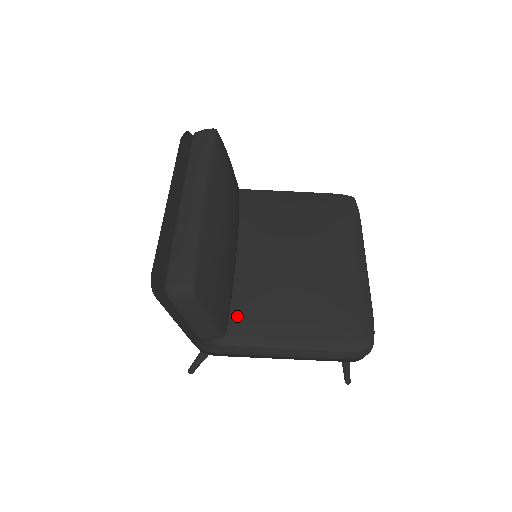
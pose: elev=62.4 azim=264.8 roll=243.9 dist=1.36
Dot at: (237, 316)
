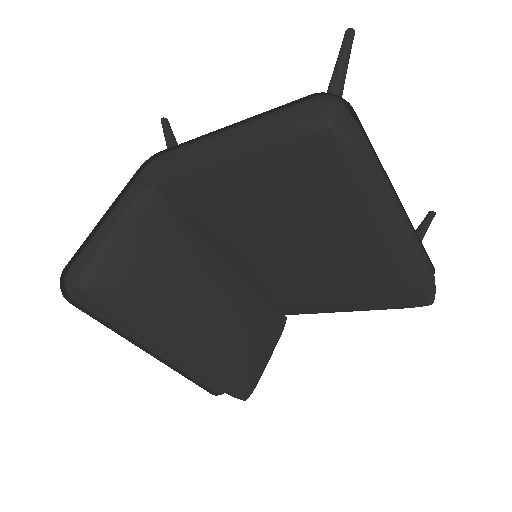
Dot at: (284, 306)
